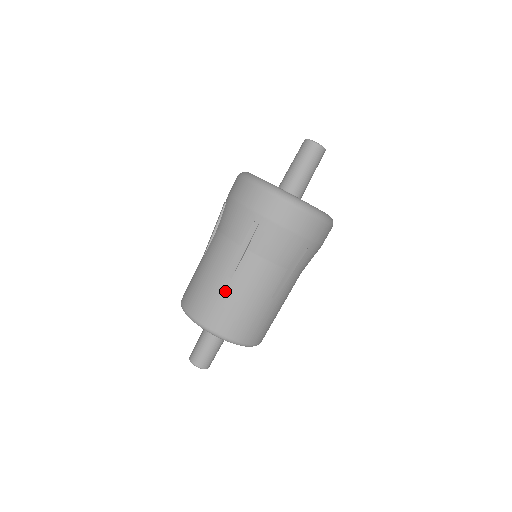
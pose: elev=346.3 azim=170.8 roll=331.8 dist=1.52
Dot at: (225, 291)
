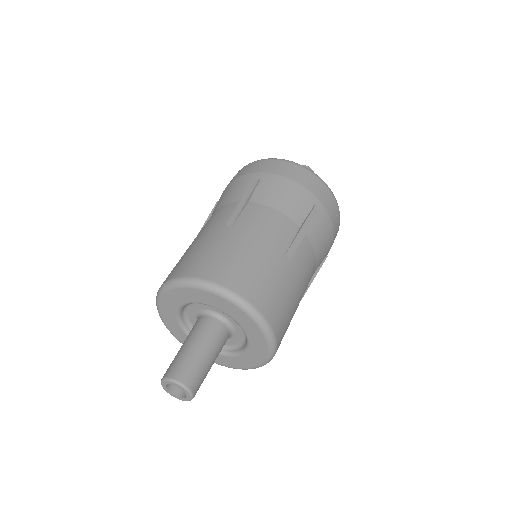
Dot at: (224, 238)
